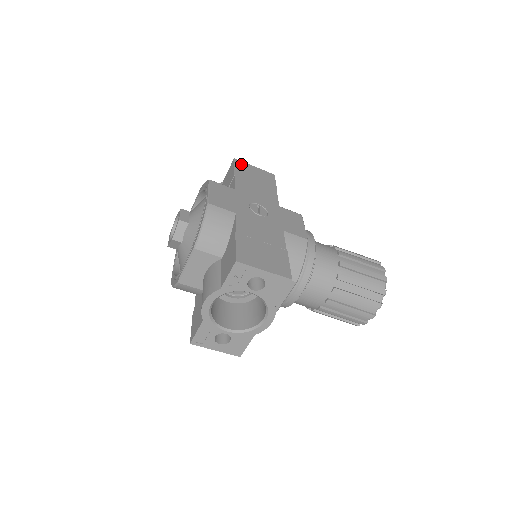
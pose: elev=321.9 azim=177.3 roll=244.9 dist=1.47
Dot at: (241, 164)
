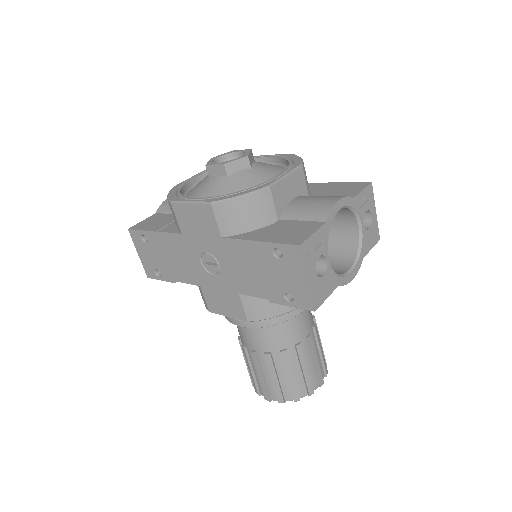
Dot at: occluded
